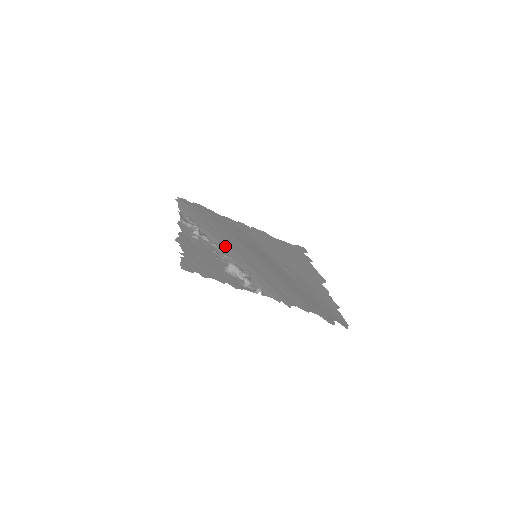
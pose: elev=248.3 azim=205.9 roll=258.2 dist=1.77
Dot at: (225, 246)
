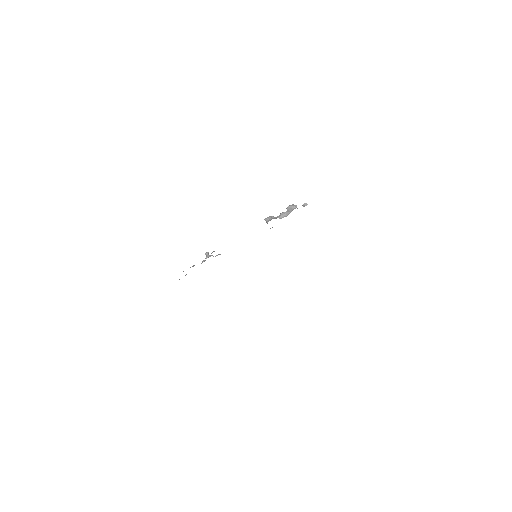
Dot at: occluded
